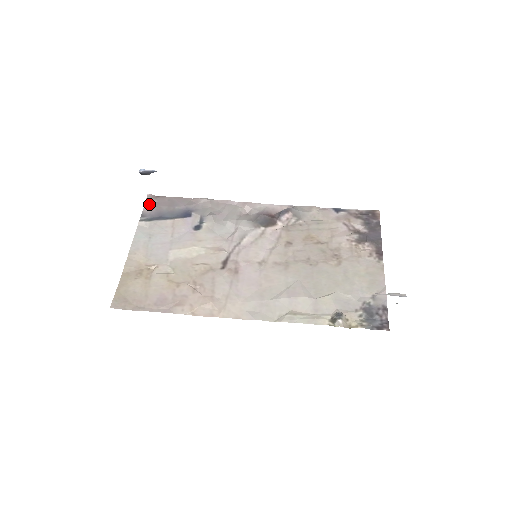
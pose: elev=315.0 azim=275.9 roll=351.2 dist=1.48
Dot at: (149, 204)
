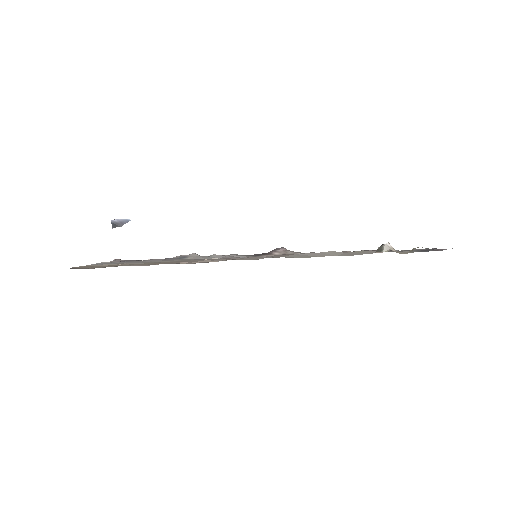
Dot at: (116, 261)
